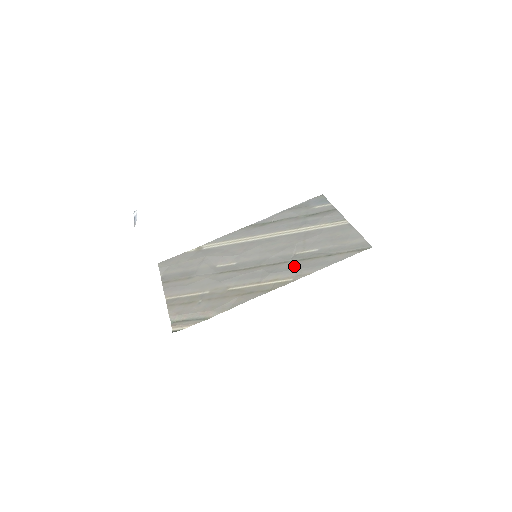
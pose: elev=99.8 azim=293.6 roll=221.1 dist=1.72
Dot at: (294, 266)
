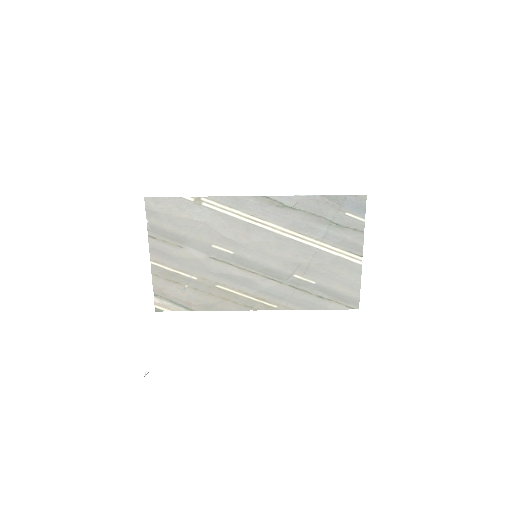
Dot at: (285, 293)
